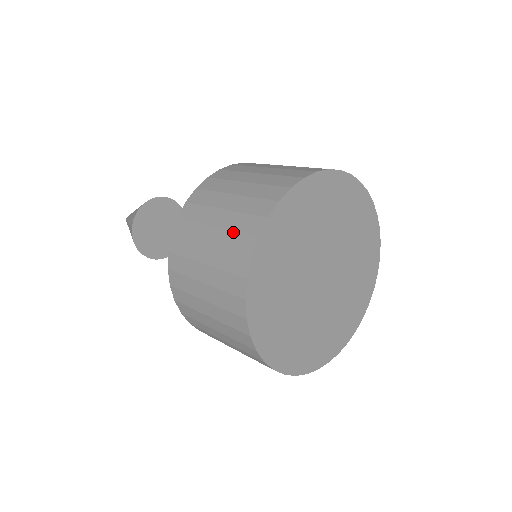
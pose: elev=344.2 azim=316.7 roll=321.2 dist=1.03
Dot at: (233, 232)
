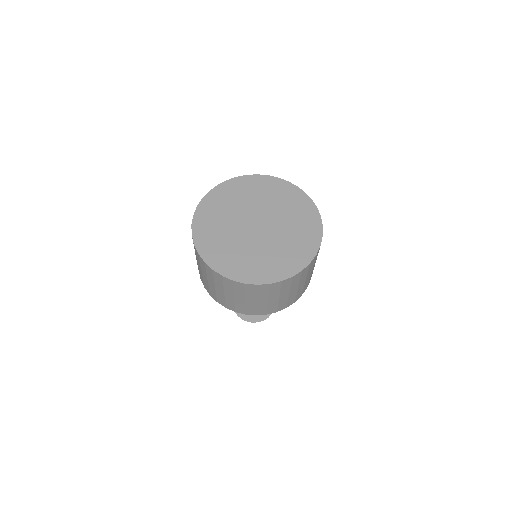
Dot at: occluded
